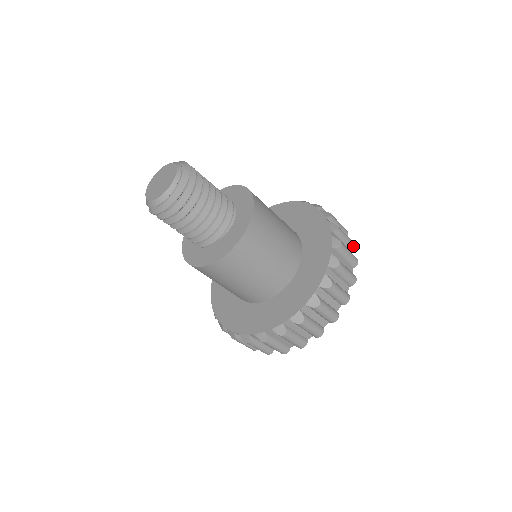
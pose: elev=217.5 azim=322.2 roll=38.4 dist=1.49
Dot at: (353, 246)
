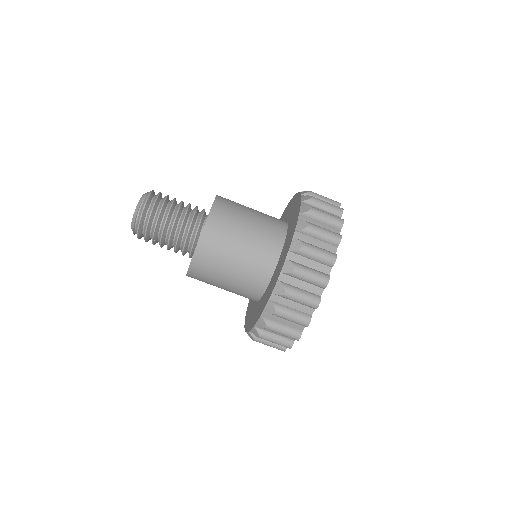
Dot at: (337, 204)
